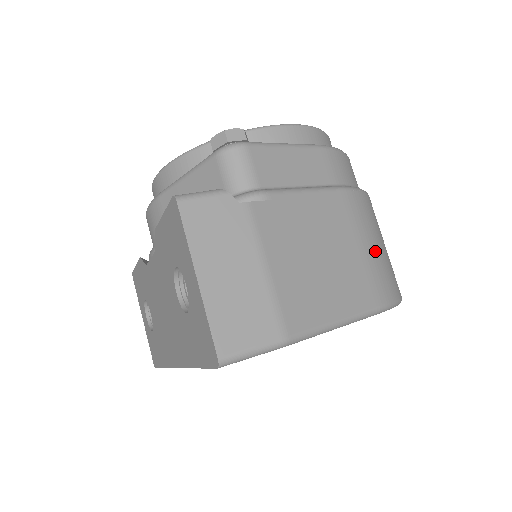
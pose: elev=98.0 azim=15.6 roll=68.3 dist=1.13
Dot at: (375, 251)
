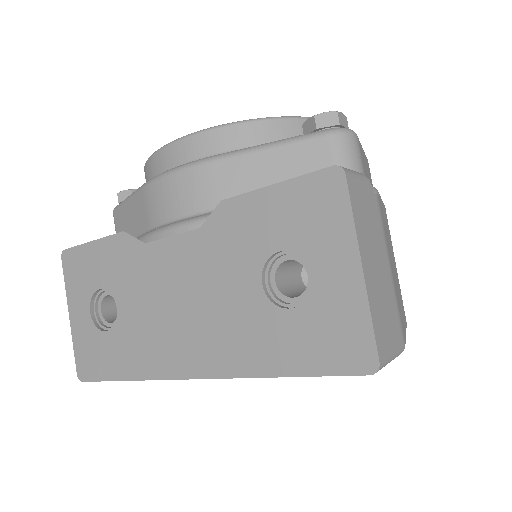
Dot at: occluded
